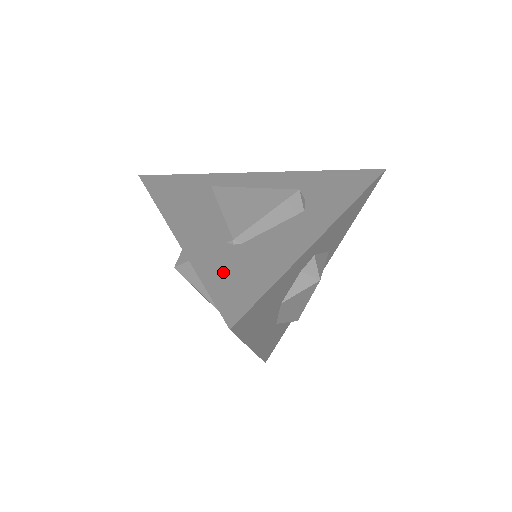
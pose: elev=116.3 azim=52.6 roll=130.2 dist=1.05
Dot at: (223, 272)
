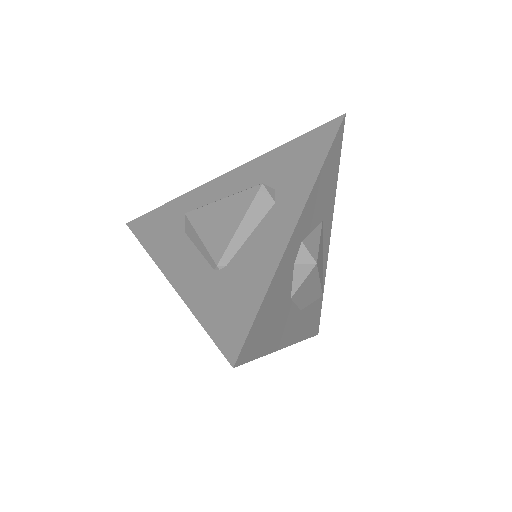
Dot at: (216, 305)
